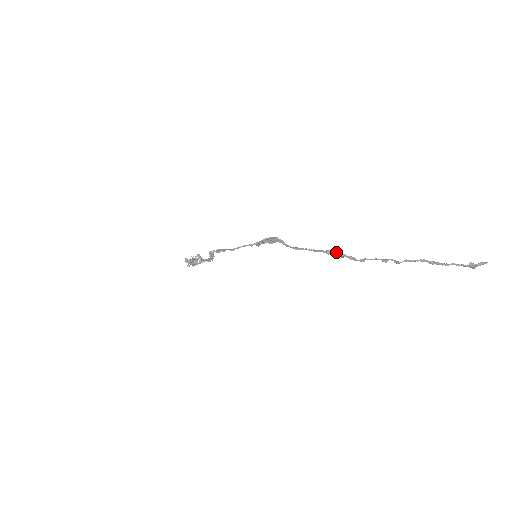
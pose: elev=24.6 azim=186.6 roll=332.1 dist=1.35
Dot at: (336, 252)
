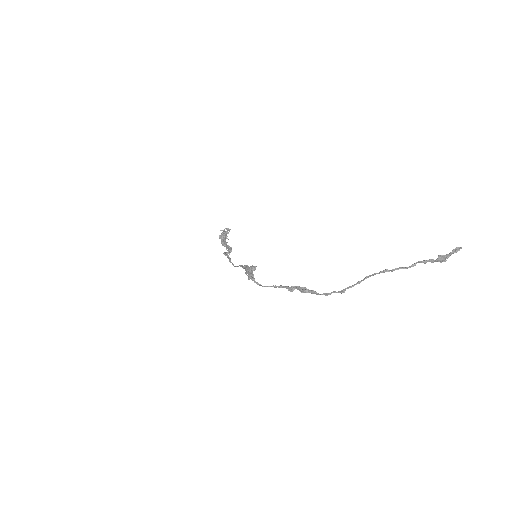
Dot at: (299, 288)
